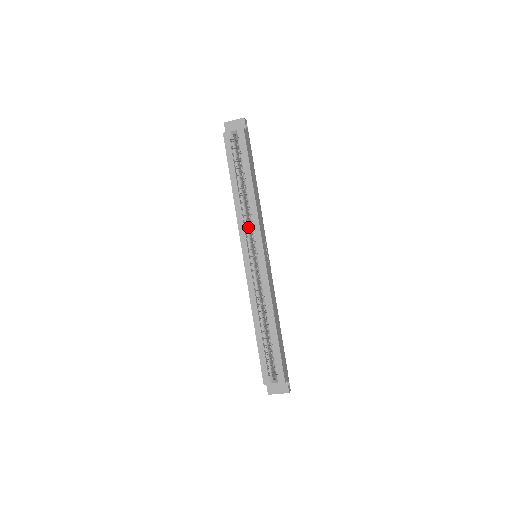
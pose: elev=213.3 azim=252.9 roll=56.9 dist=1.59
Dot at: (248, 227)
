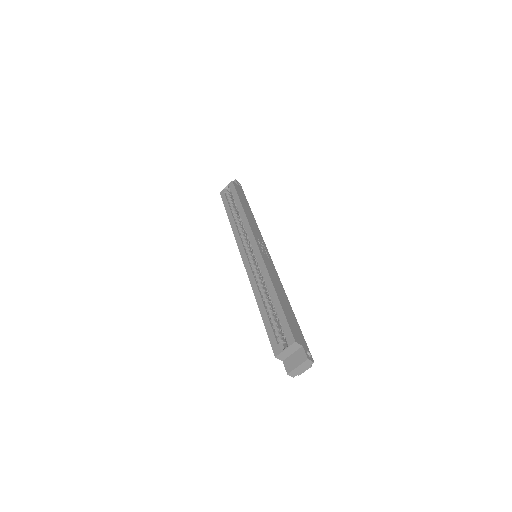
Dot at: (244, 236)
